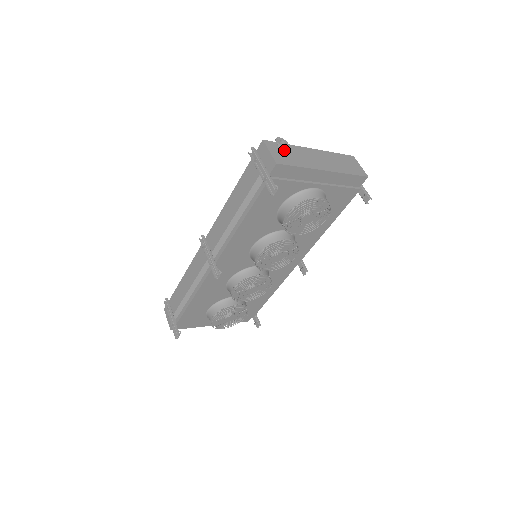
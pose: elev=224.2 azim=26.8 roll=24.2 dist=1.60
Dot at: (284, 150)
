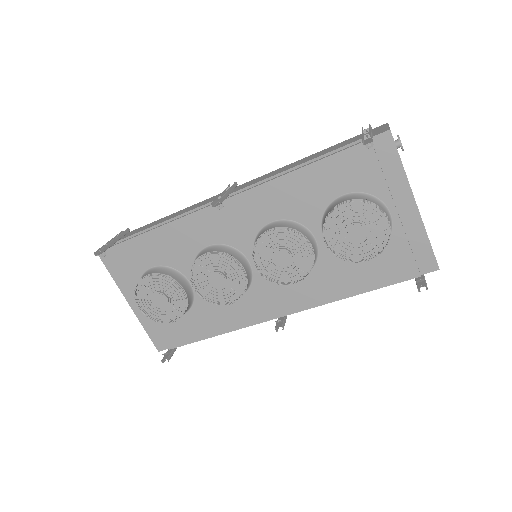
Dot at: (397, 148)
